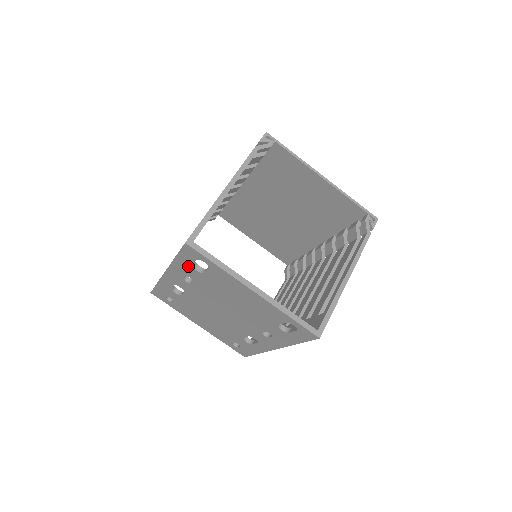
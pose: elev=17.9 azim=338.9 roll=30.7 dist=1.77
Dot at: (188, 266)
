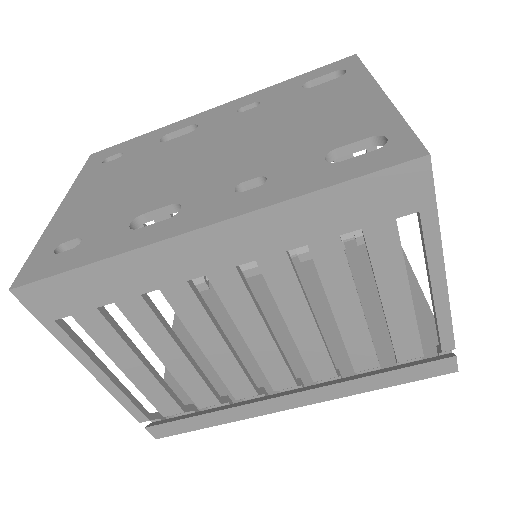
Dot at: (295, 85)
